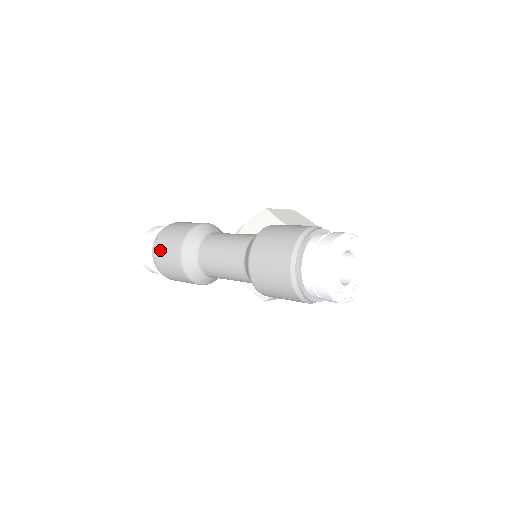
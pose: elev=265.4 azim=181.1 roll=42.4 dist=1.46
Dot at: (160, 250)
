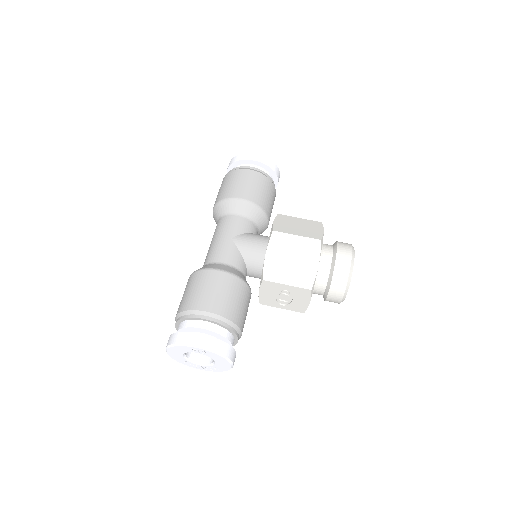
Dot at: occluded
